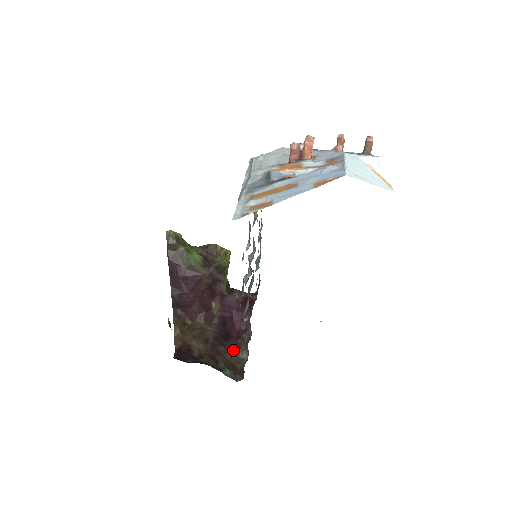
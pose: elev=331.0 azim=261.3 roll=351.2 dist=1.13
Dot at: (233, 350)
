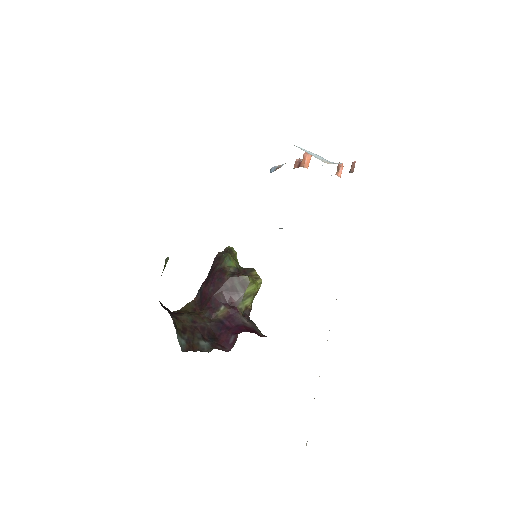
Dot at: (206, 344)
